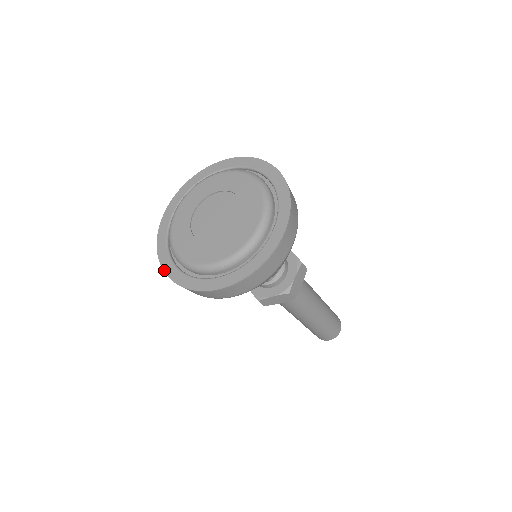
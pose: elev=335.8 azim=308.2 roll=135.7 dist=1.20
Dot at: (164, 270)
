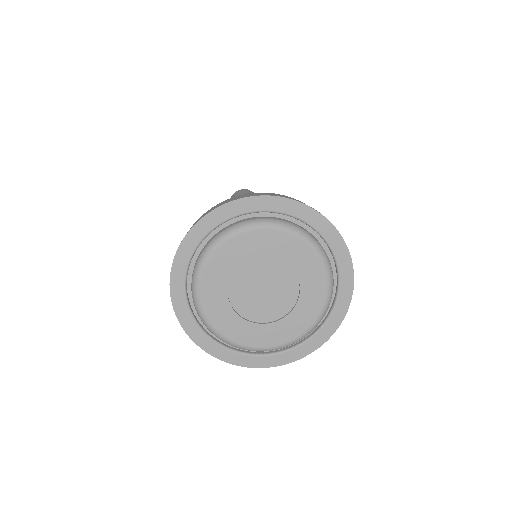
Dot at: (235, 364)
